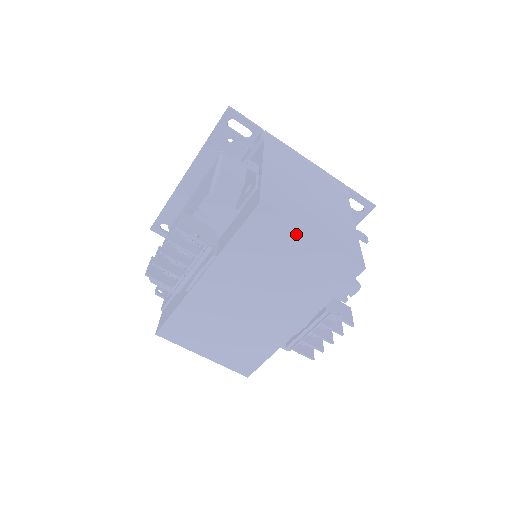
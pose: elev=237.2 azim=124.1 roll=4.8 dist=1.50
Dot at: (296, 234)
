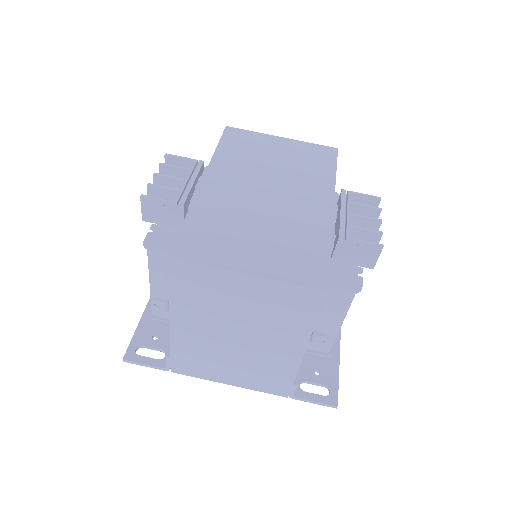
Dot at: (266, 138)
